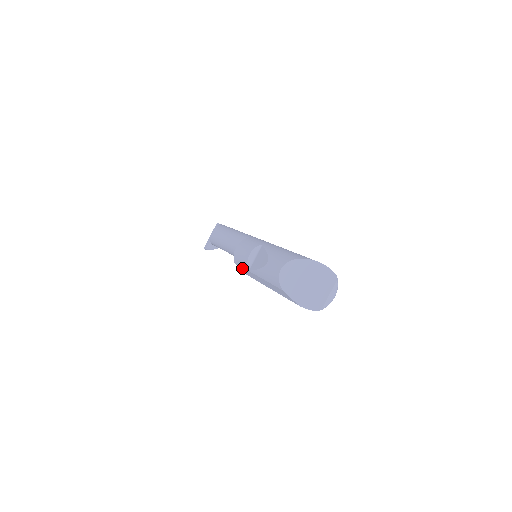
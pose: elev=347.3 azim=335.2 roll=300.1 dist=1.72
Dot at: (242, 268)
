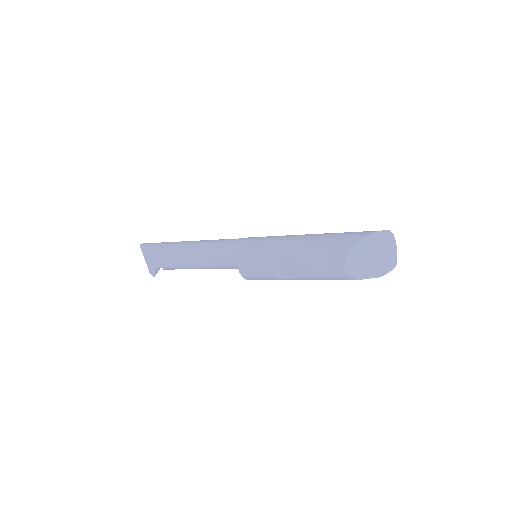
Dot at: (263, 279)
